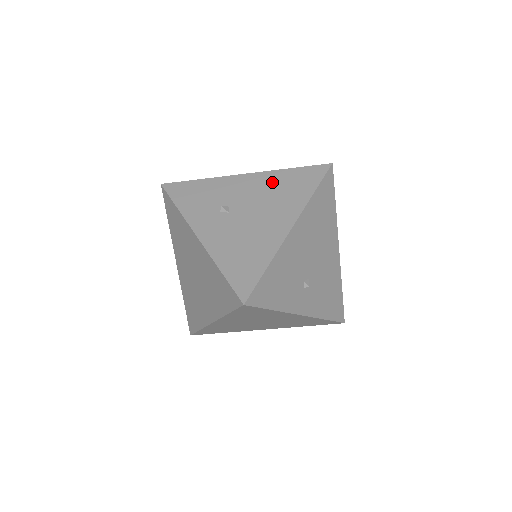
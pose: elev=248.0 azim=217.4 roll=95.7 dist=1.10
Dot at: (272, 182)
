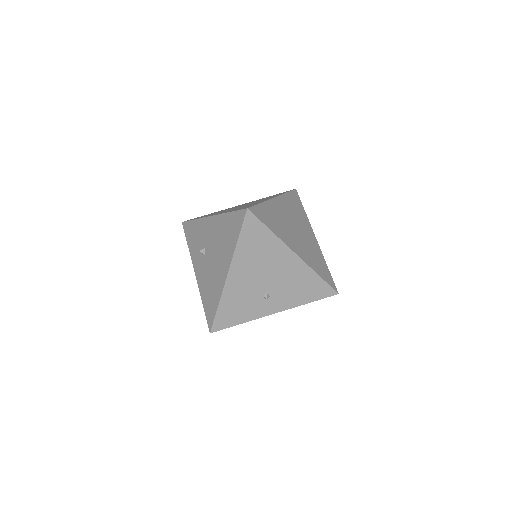
Dot at: (220, 227)
